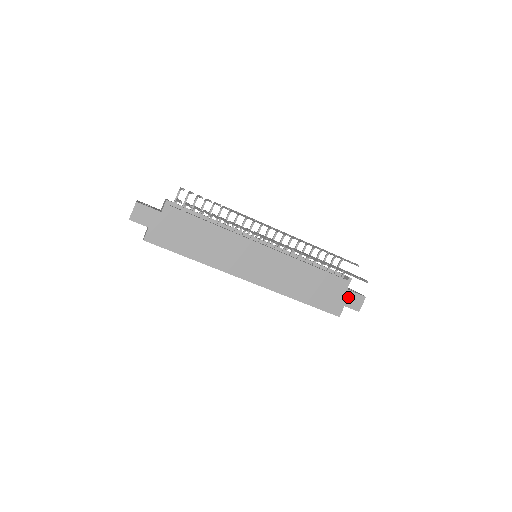
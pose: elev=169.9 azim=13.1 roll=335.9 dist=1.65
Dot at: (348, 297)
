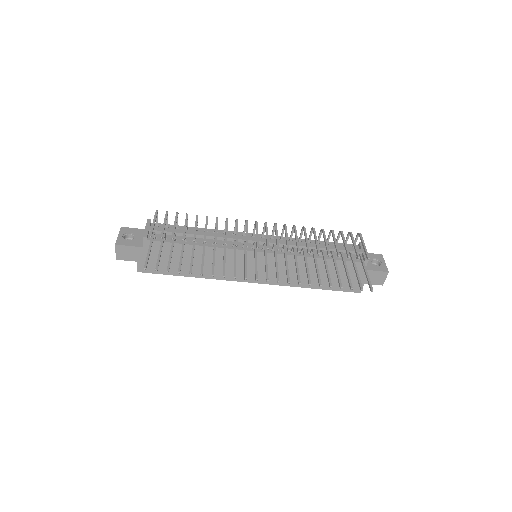
Dot at: occluded
